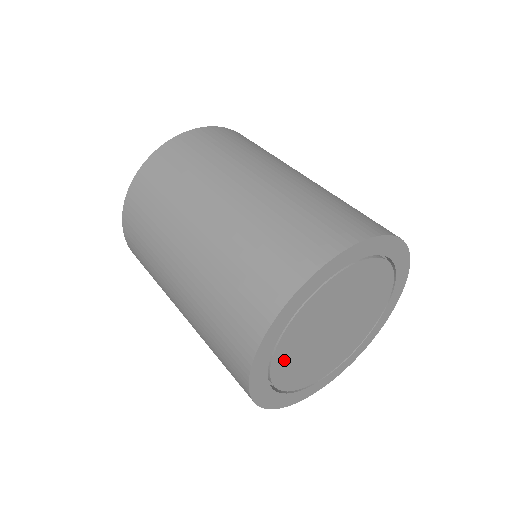
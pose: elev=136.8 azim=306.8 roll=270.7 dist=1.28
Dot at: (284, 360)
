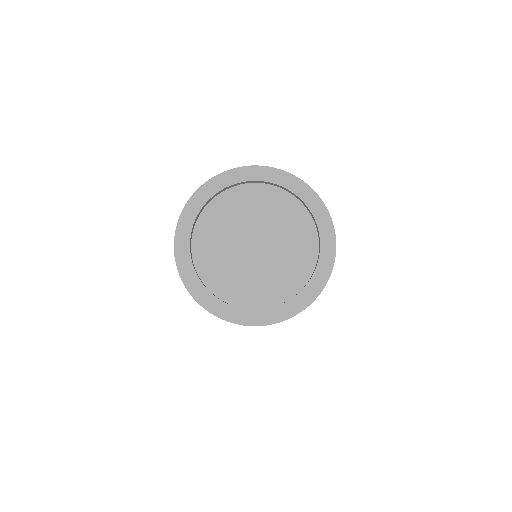
Dot at: (205, 242)
